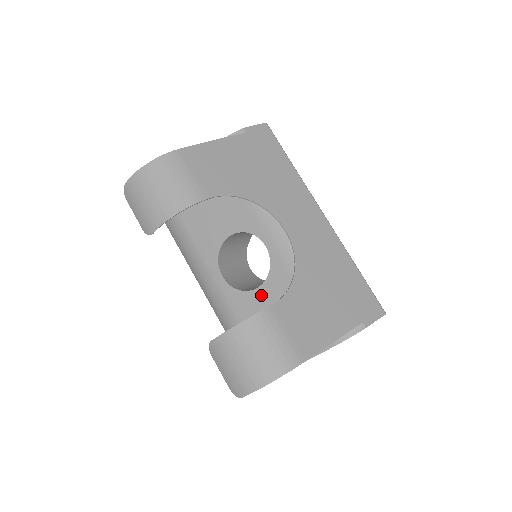
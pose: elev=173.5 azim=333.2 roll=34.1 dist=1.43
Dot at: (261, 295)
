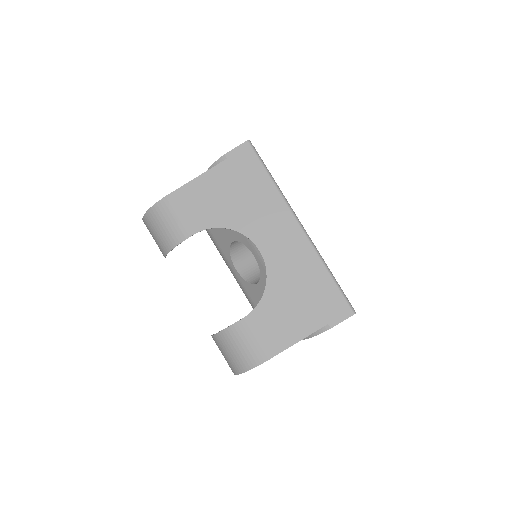
Dot at: (260, 289)
